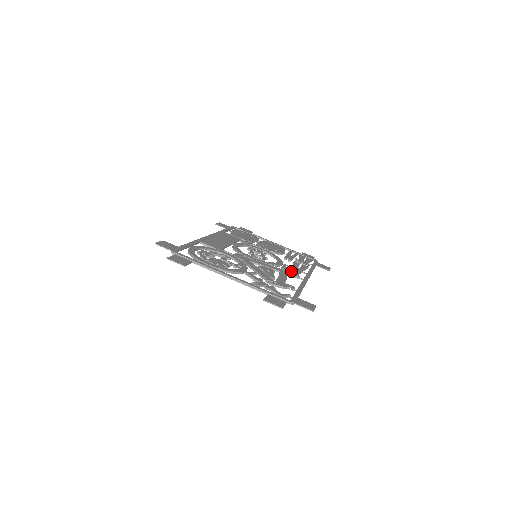
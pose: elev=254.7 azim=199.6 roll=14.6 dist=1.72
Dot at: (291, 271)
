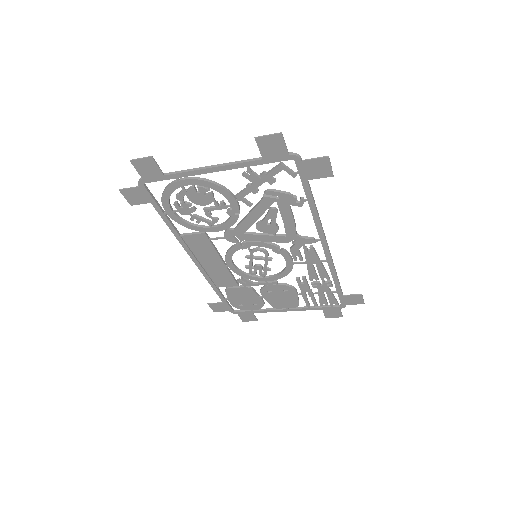
Dot at: (303, 246)
